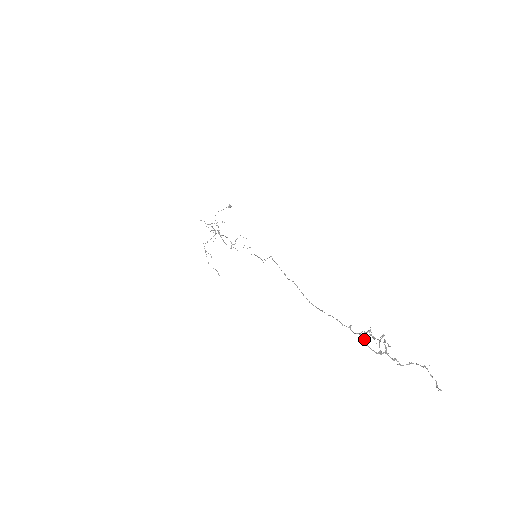
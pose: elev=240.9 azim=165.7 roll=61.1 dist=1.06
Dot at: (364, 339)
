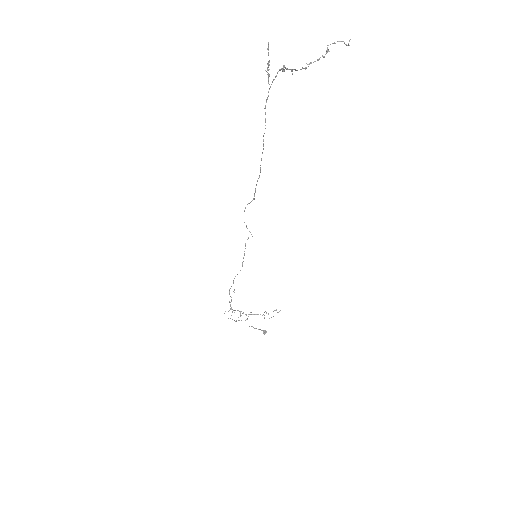
Dot at: (272, 81)
